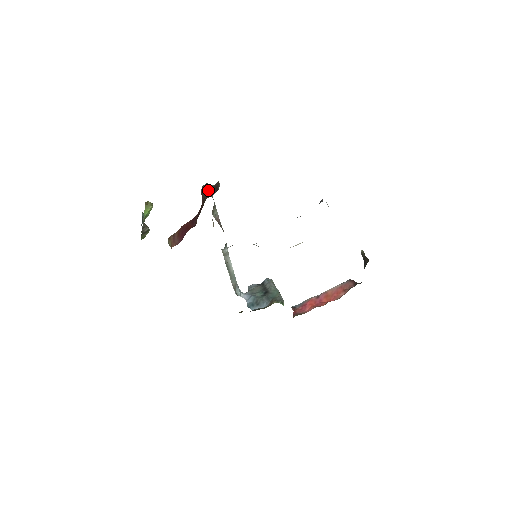
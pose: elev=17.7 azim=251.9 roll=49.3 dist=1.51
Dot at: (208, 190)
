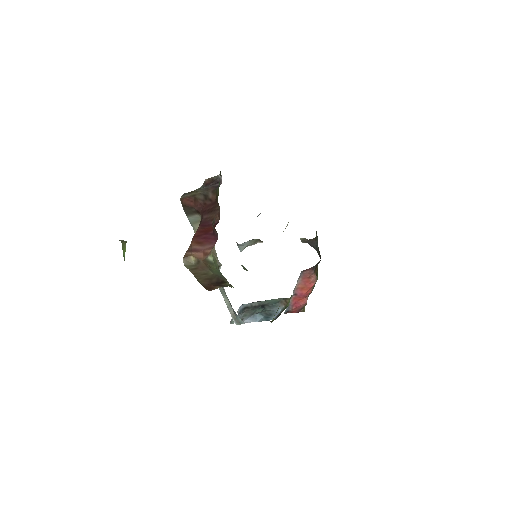
Dot at: (202, 190)
